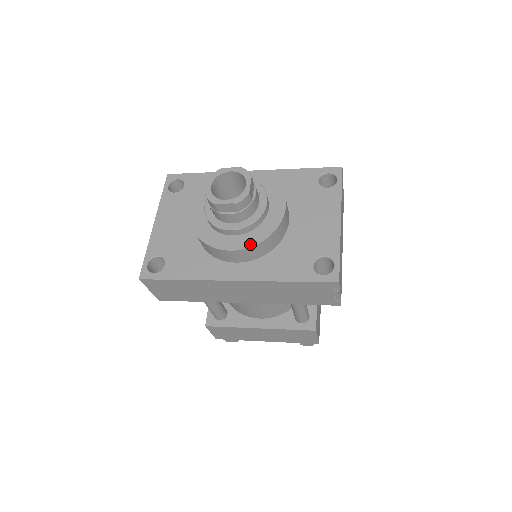
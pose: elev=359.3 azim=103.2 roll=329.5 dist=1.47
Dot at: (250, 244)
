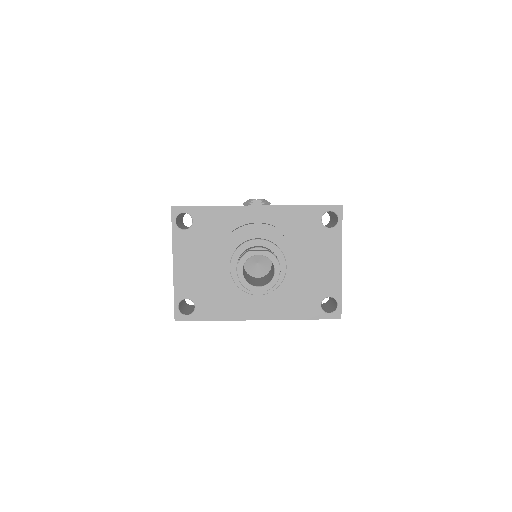
Dot at: (274, 302)
